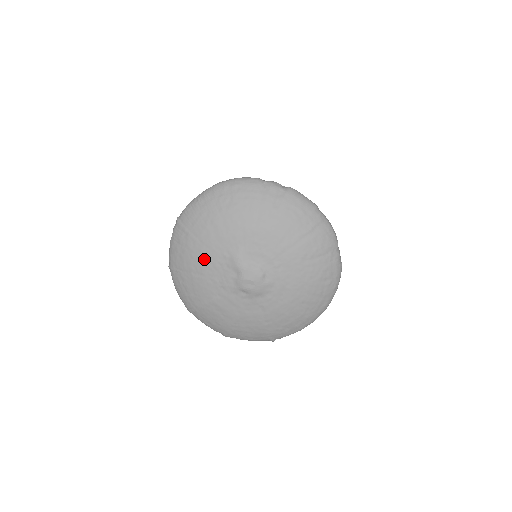
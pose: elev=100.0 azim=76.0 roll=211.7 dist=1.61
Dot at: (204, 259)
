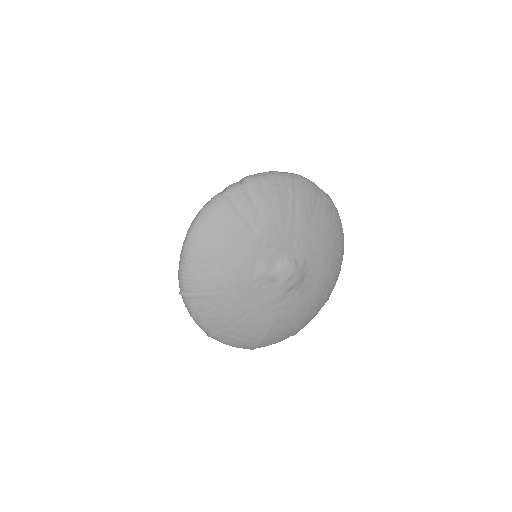
Dot at: (239, 300)
